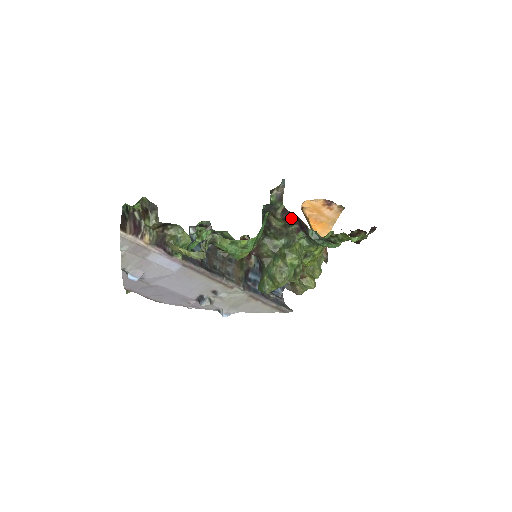
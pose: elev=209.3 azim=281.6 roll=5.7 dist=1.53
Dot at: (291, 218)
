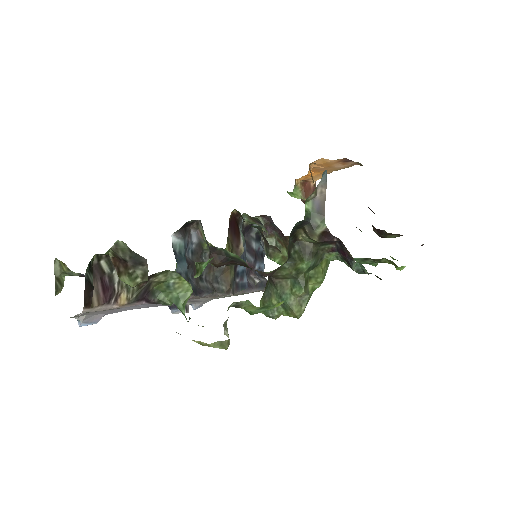
Dot at: (330, 239)
